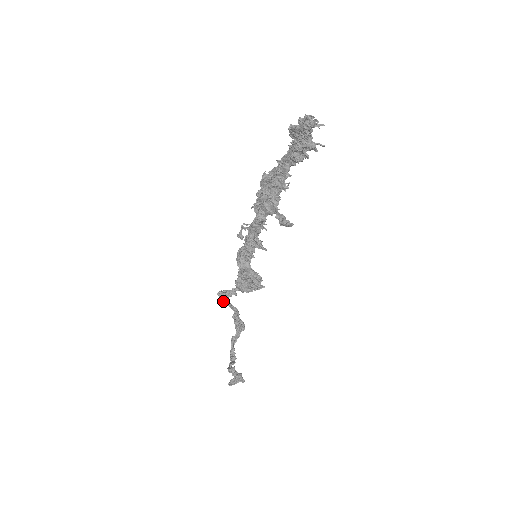
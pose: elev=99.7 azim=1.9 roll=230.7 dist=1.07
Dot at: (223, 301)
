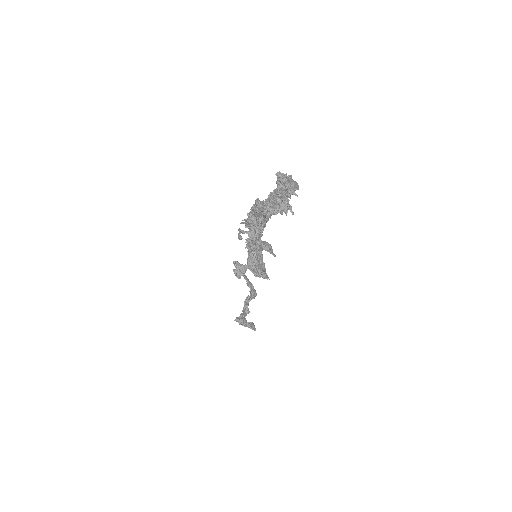
Dot at: occluded
